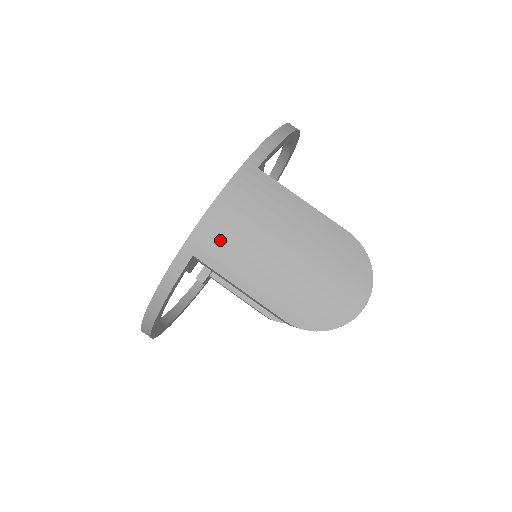
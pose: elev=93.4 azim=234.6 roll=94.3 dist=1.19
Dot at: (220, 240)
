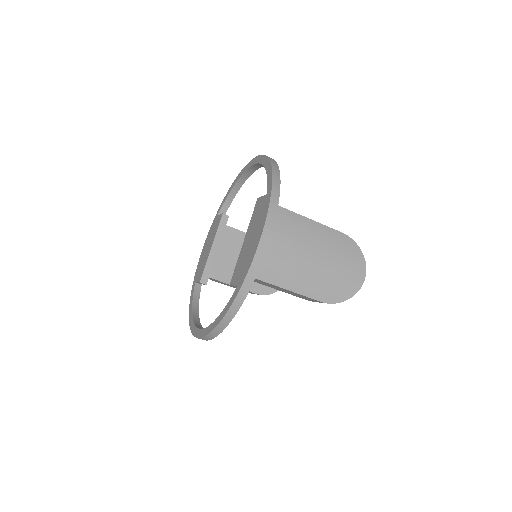
Dot at: (271, 263)
